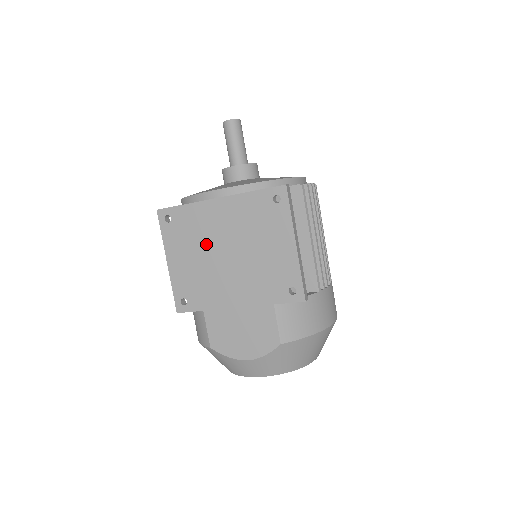
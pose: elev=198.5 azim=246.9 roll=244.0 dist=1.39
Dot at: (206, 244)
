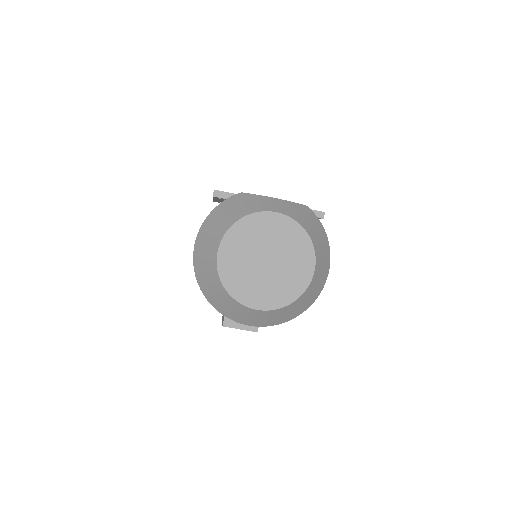
Dot at: occluded
